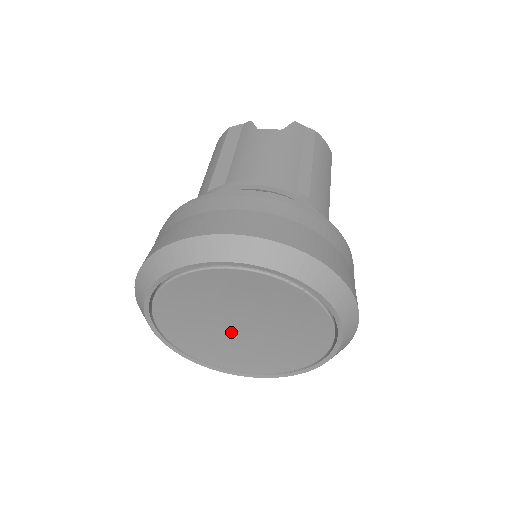
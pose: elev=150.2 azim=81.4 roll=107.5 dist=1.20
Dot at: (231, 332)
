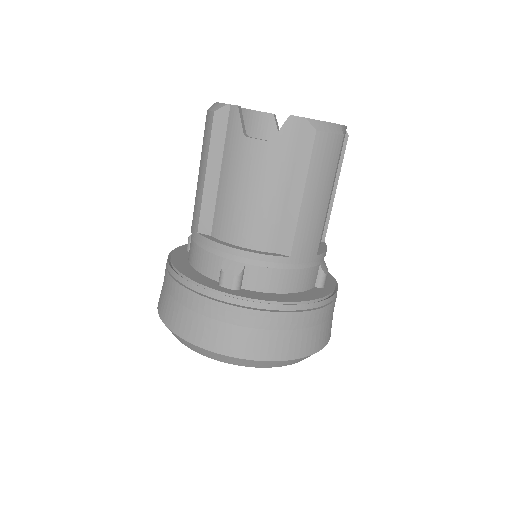
Dot at: occluded
